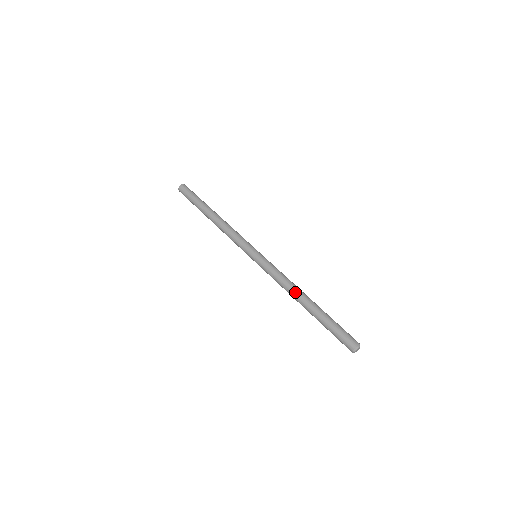
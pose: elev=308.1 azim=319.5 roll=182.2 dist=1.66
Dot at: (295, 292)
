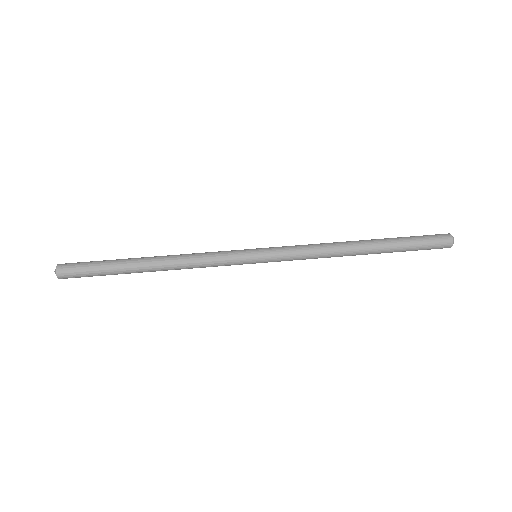
Dot at: (343, 243)
